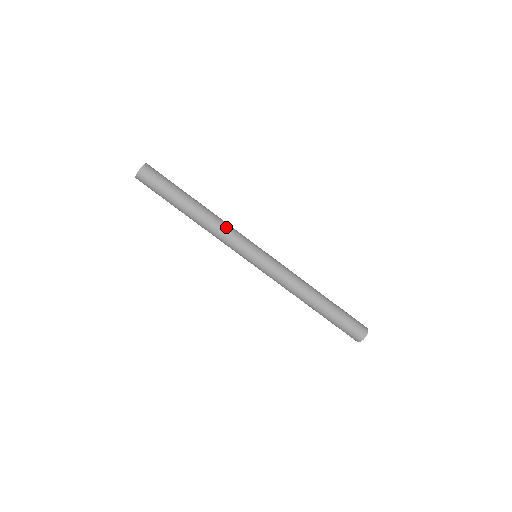
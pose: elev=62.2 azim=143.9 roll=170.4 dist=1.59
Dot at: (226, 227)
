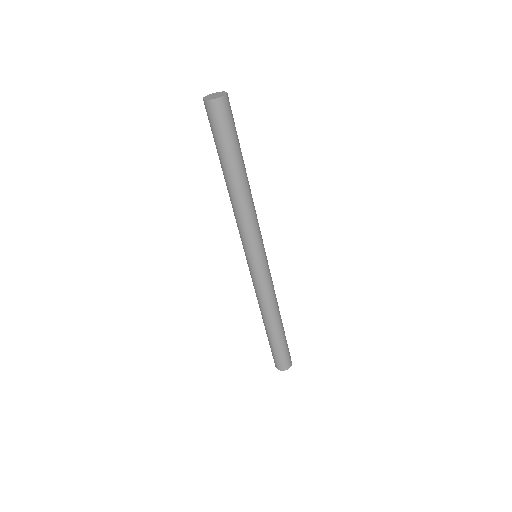
Dot at: (255, 215)
